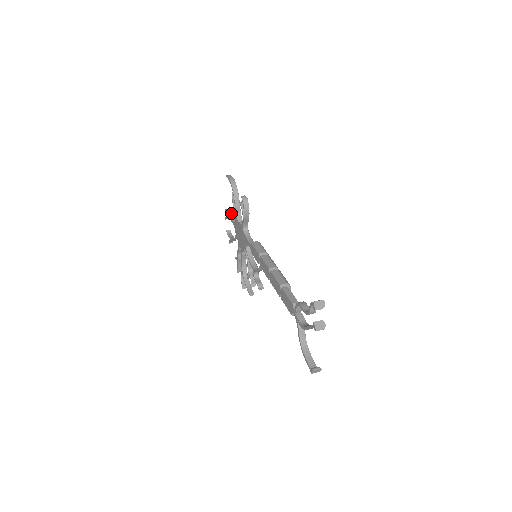
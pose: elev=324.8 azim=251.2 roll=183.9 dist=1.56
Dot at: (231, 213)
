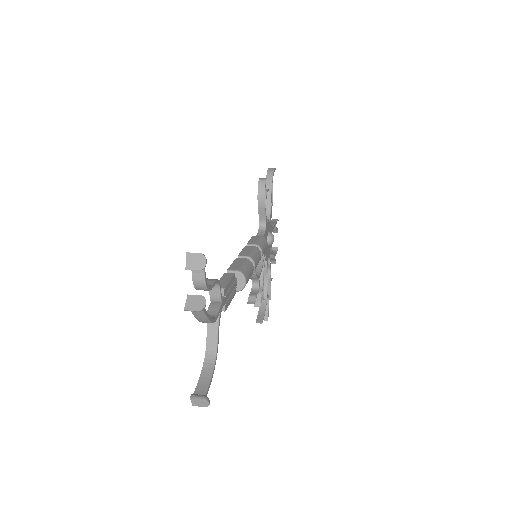
Dot at: (275, 221)
